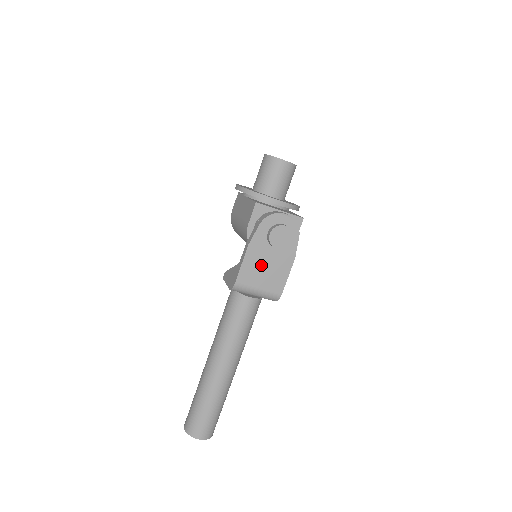
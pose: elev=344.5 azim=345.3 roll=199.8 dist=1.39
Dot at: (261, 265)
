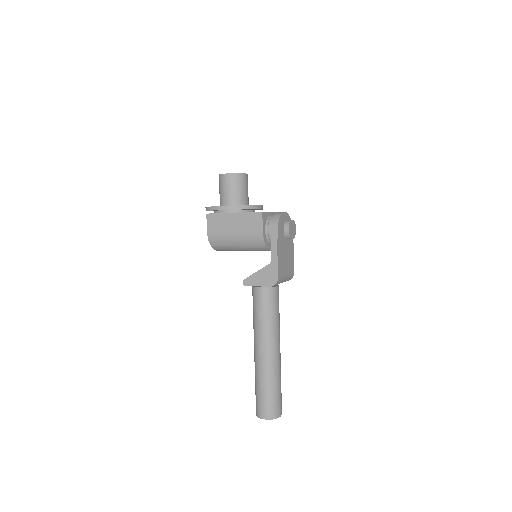
Dot at: (284, 257)
